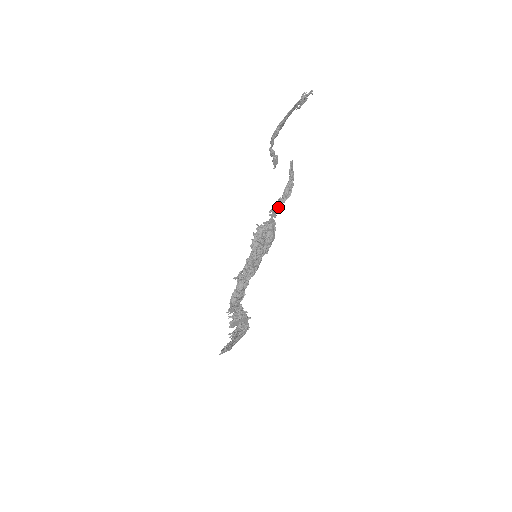
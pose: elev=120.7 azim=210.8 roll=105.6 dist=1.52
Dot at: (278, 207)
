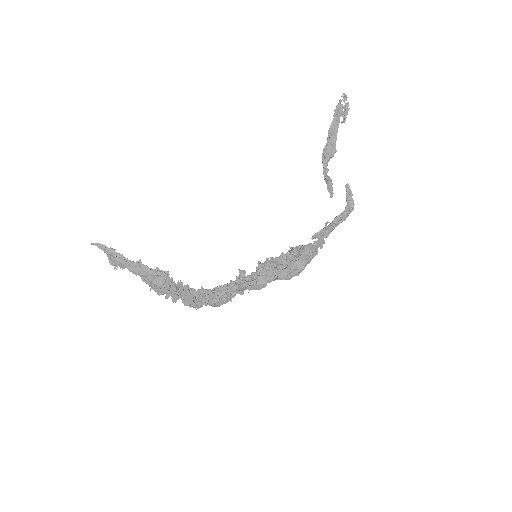
Dot at: (325, 235)
